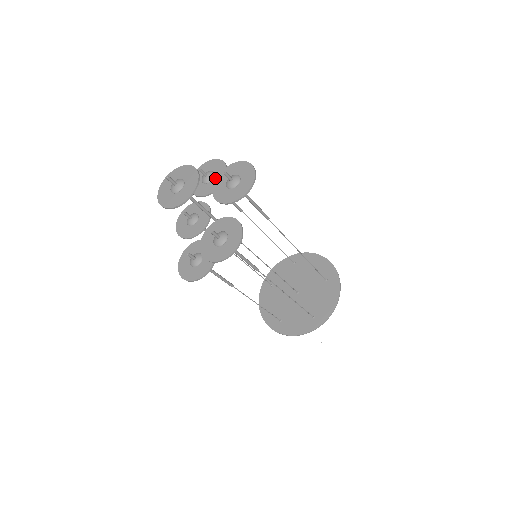
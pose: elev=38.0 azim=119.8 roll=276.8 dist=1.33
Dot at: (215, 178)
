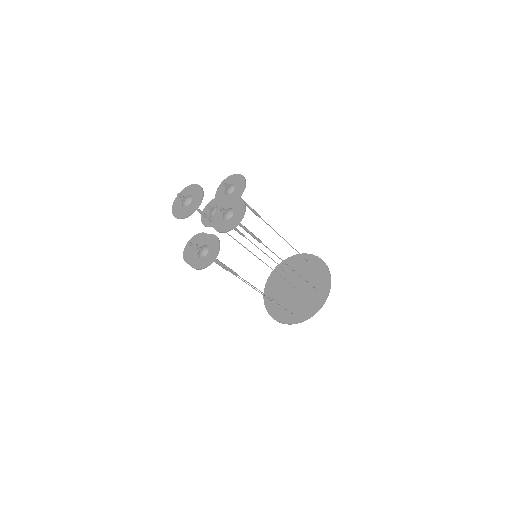
Dot at: (233, 194)
